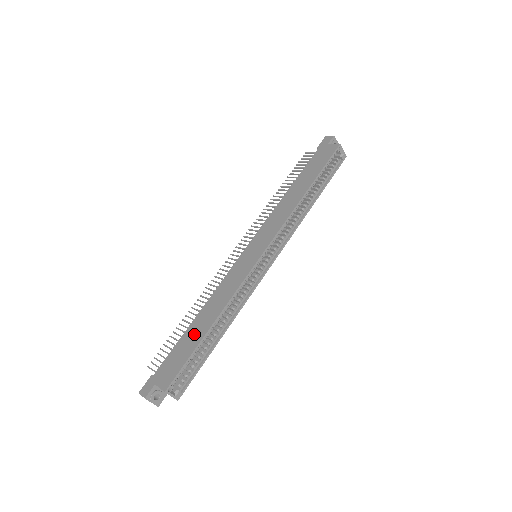
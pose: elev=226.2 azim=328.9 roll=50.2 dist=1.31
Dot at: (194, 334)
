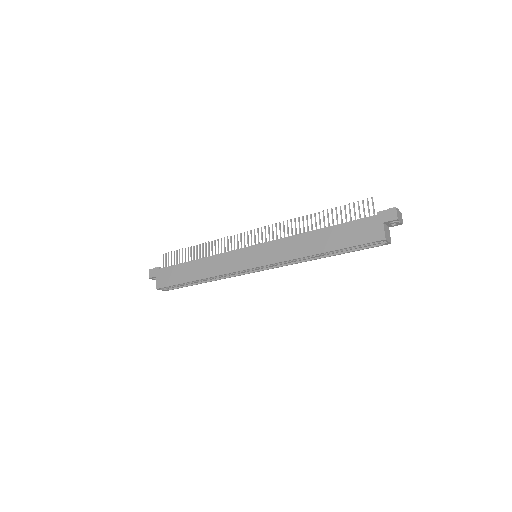
Dot at: (187, 272)
